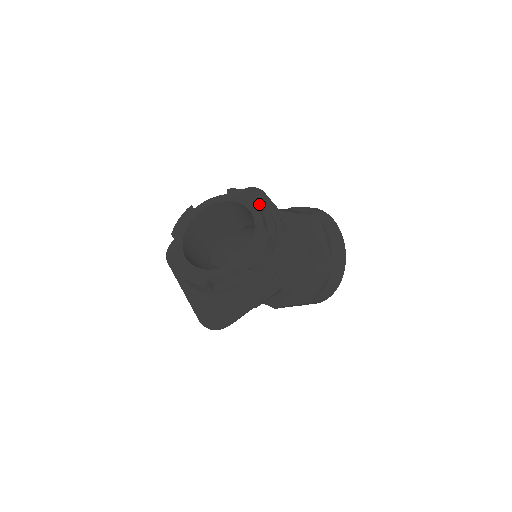
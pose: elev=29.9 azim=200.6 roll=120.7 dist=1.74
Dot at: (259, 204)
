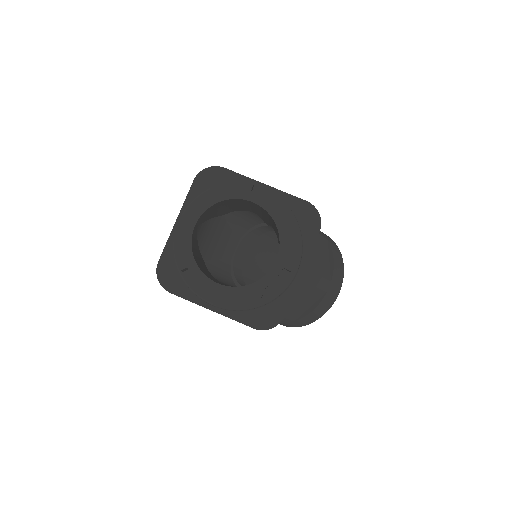
Dot at: (288, 265)
